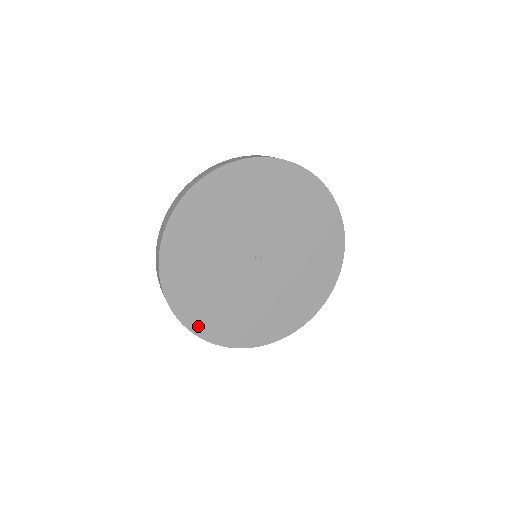
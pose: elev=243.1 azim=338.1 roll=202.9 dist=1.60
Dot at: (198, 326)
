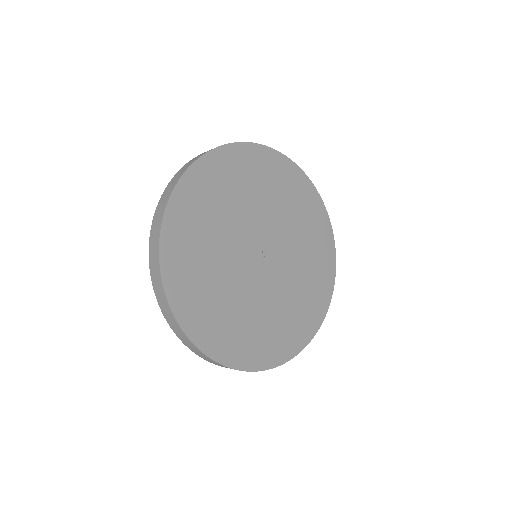
Dot at: (170, 260)
